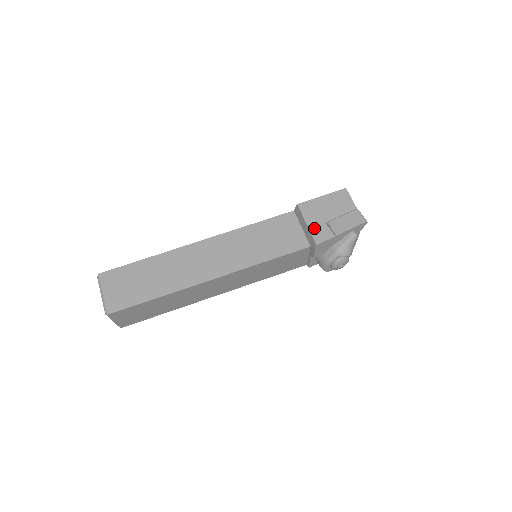
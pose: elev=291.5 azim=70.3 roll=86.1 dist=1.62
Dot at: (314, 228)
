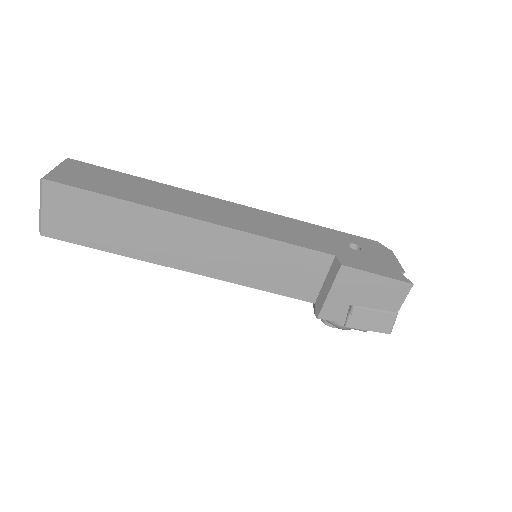
Dot at: (332, 302)
